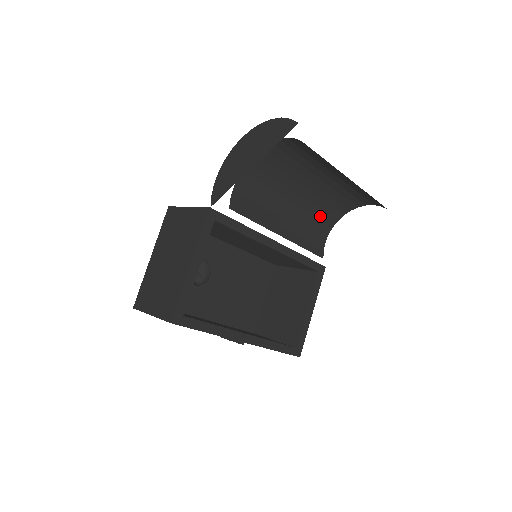
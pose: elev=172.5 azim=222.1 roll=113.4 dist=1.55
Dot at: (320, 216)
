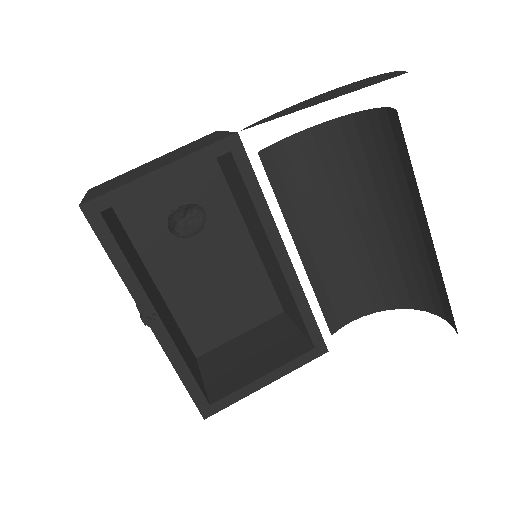
Dot at: (368, 281)
